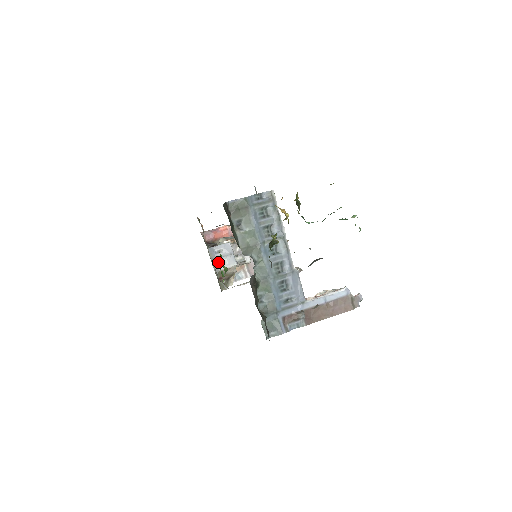
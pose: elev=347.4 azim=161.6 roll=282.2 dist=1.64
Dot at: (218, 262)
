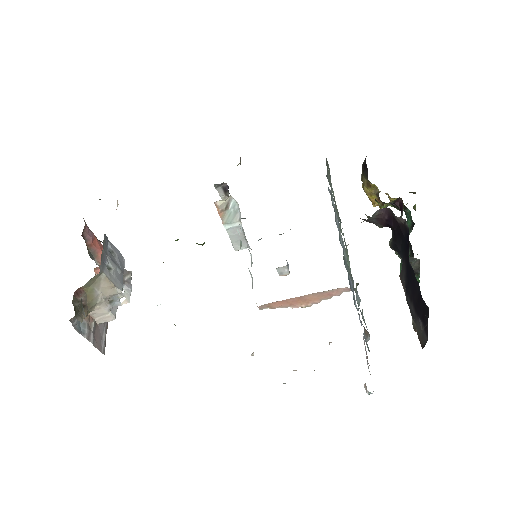
Dot at: (106, 261)
